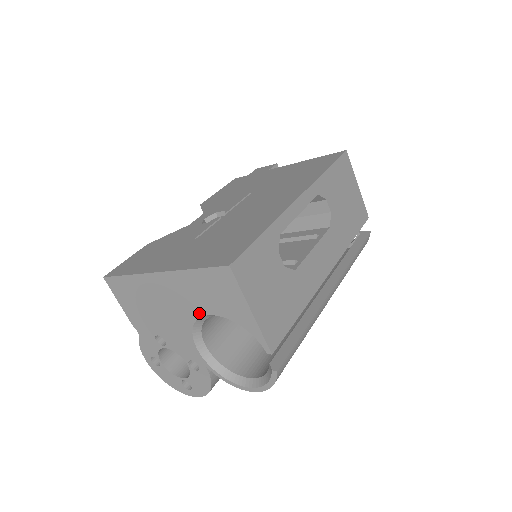
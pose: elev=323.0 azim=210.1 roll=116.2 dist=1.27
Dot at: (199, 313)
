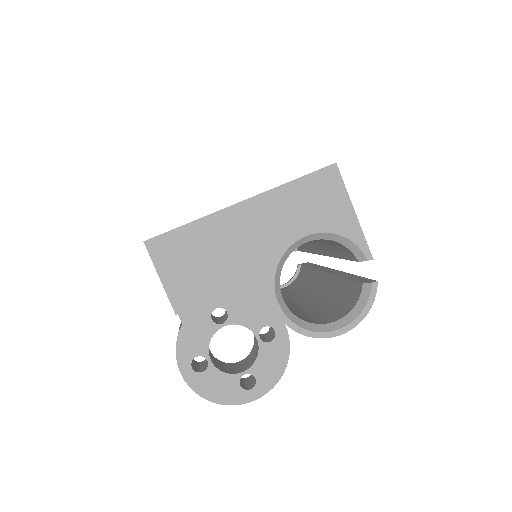
Dot at: (290, 240)
